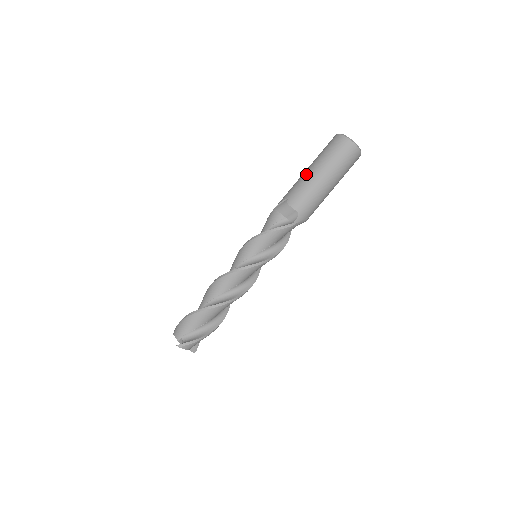
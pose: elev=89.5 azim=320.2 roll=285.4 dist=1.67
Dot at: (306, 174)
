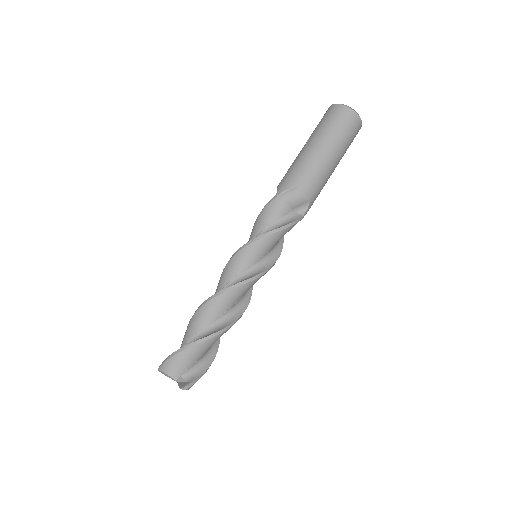
Dot at: (314, 154)
